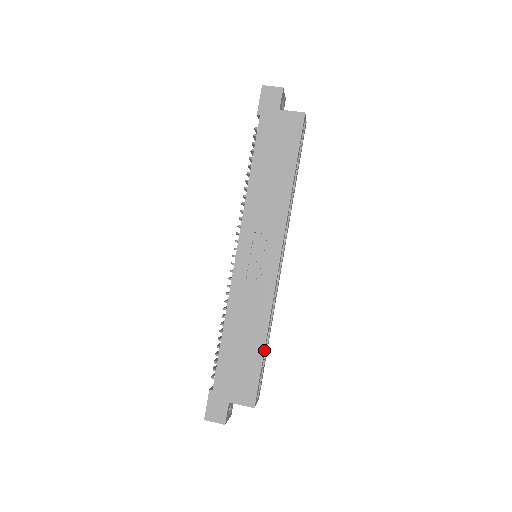
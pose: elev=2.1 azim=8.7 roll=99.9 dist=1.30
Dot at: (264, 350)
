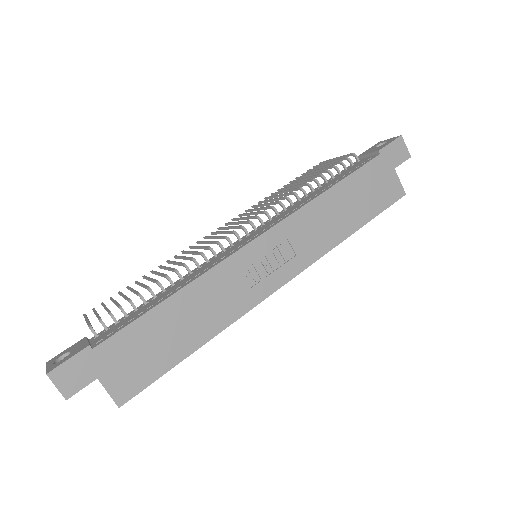
Dot at: (189, 355)
